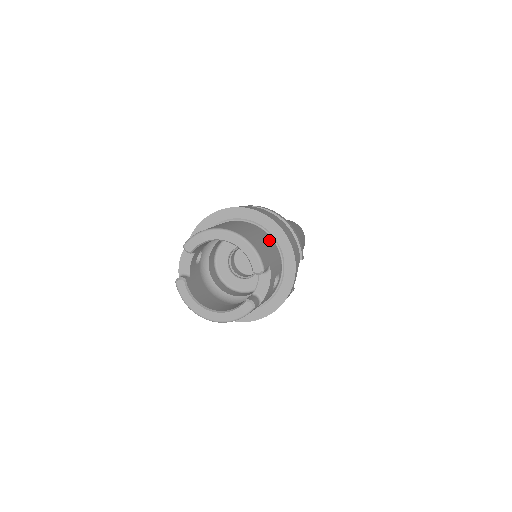
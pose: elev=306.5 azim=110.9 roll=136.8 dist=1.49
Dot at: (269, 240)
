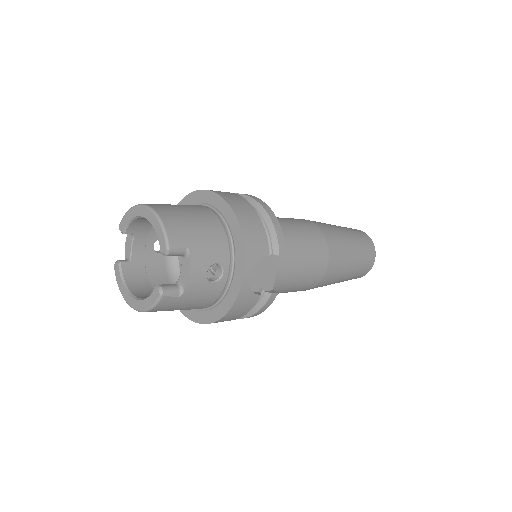
Dot at: (214, 223)
